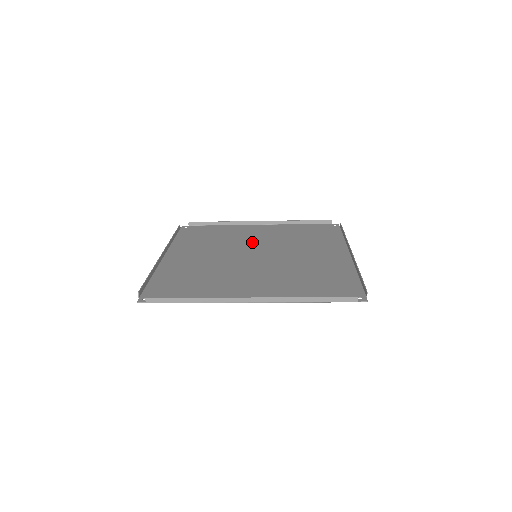
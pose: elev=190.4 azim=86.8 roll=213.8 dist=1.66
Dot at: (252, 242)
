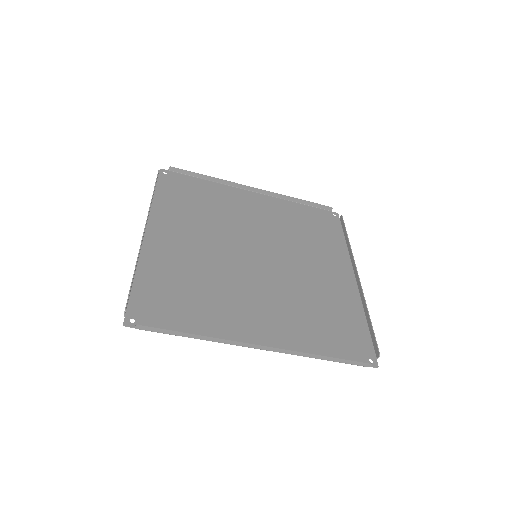
Dot at: (249, 226)
